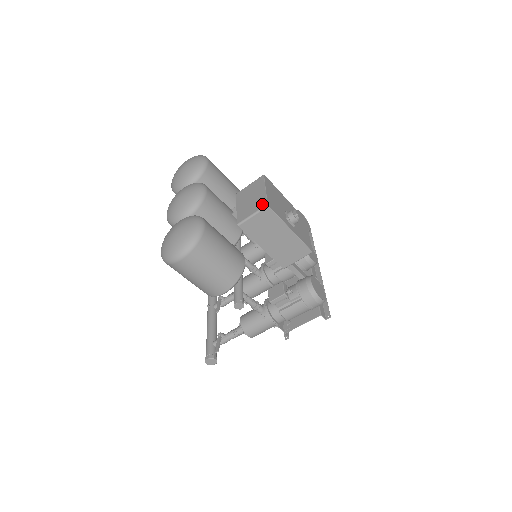
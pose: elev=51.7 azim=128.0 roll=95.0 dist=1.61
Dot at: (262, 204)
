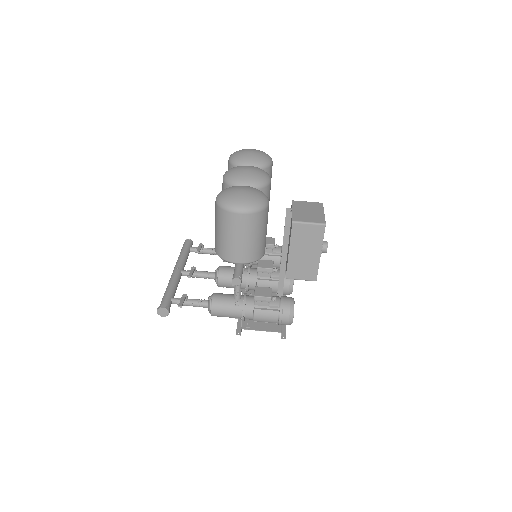
Dot at: (321, 221)
